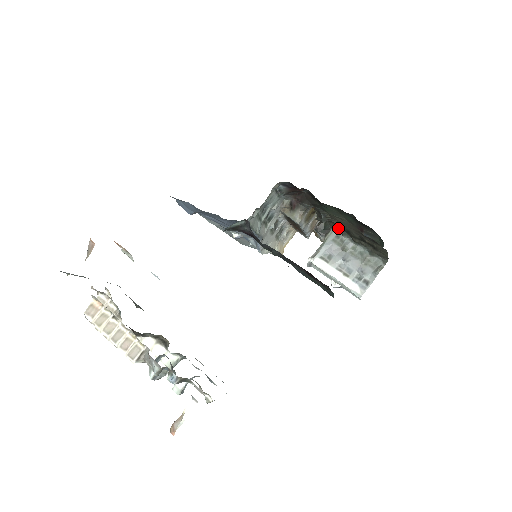
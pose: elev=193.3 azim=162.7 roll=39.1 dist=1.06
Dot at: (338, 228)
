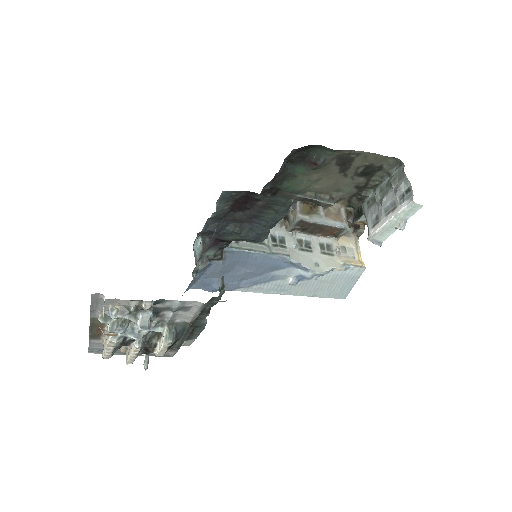
Dot at: (358, 197)
